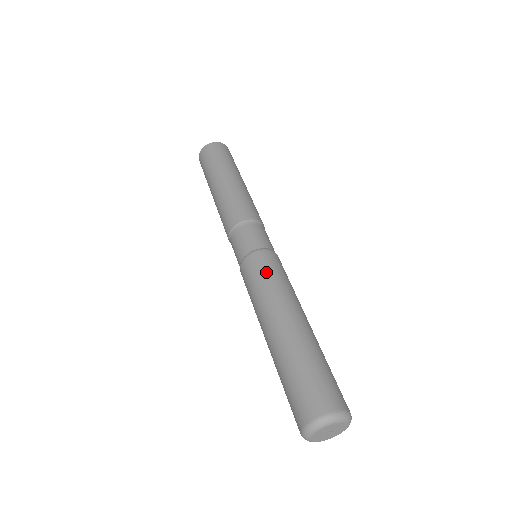
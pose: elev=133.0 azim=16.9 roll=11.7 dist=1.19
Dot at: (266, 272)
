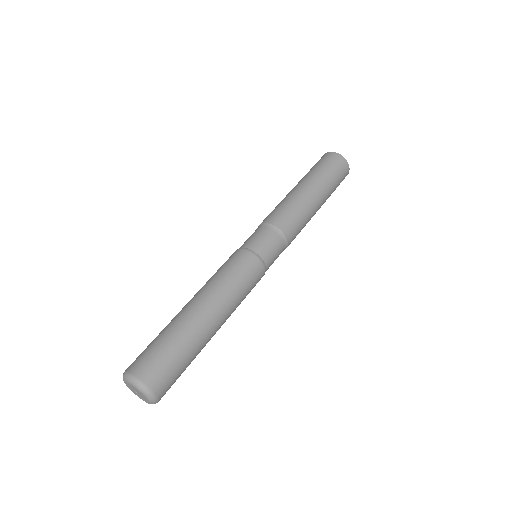
Dot at: (243, 277)
